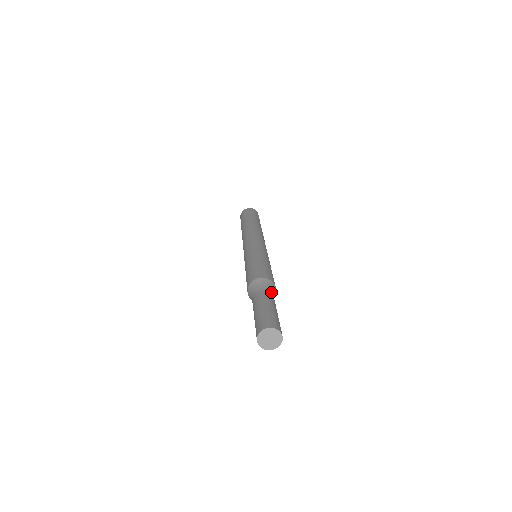
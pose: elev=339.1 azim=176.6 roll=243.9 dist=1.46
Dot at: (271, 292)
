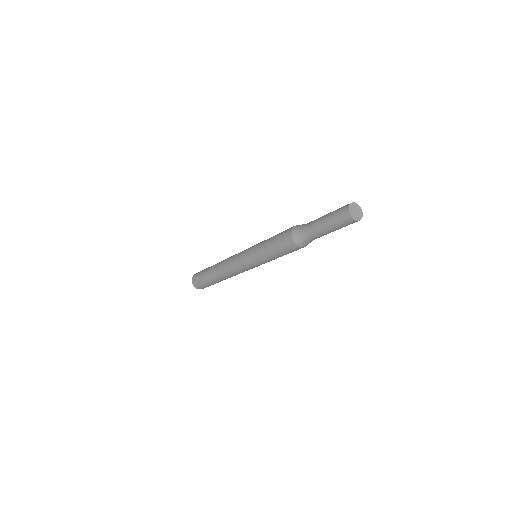
Dot at: occluded
